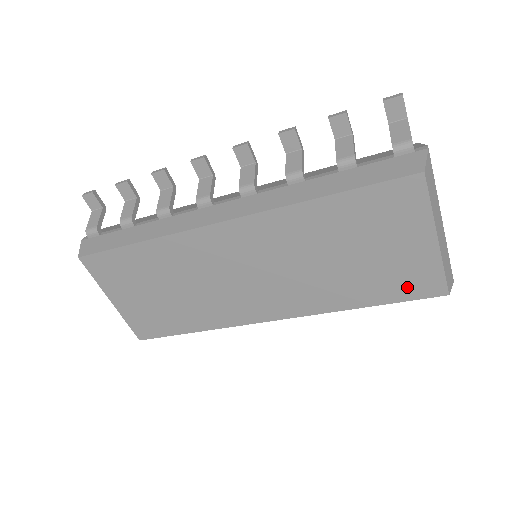
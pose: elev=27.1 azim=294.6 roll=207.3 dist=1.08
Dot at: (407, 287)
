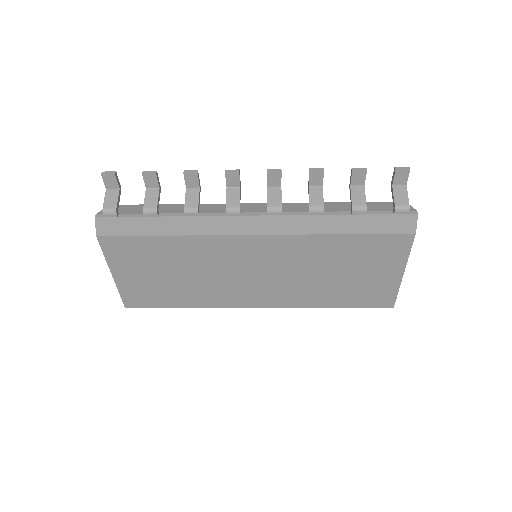
Dot at: (369, 299)
